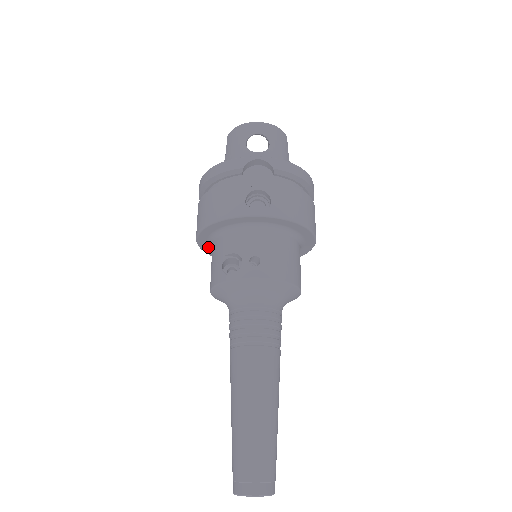
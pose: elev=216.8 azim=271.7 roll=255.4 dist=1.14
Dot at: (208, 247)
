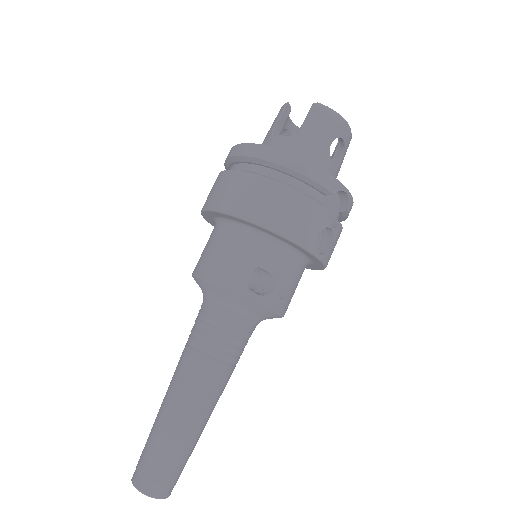
Dot at: (220, 216)
